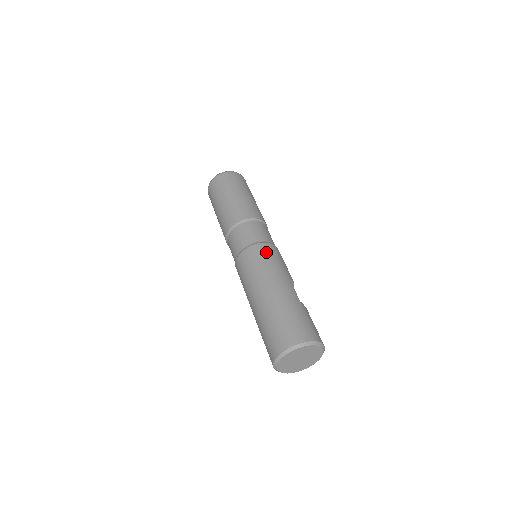
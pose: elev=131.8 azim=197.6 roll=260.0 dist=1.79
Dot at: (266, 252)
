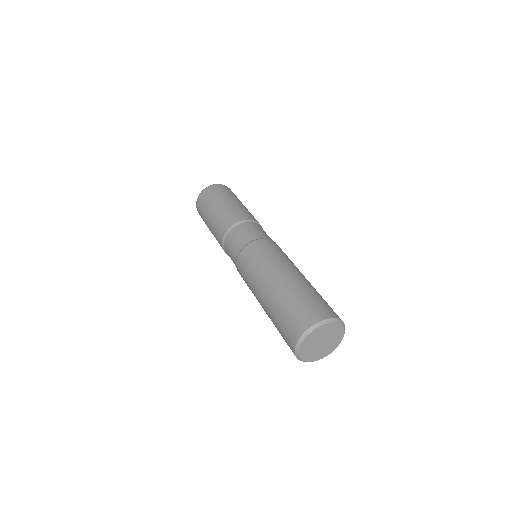
Dot at: (278, 247)
